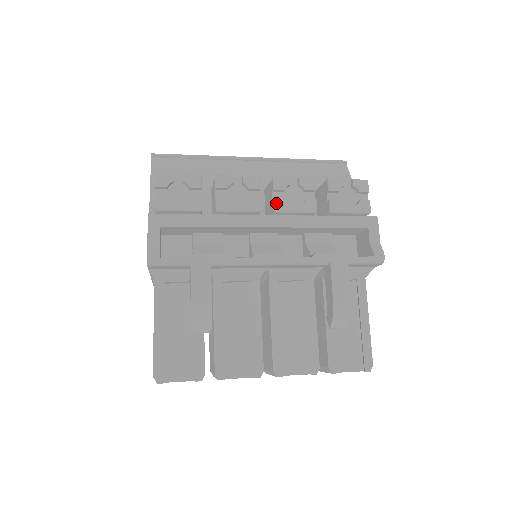
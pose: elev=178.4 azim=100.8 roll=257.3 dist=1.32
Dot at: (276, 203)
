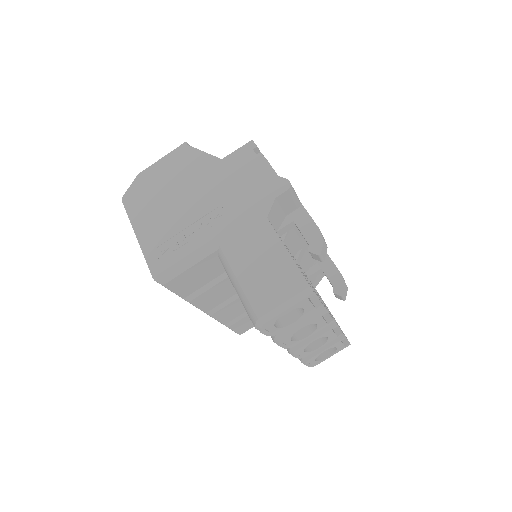
Dot at: occluded
